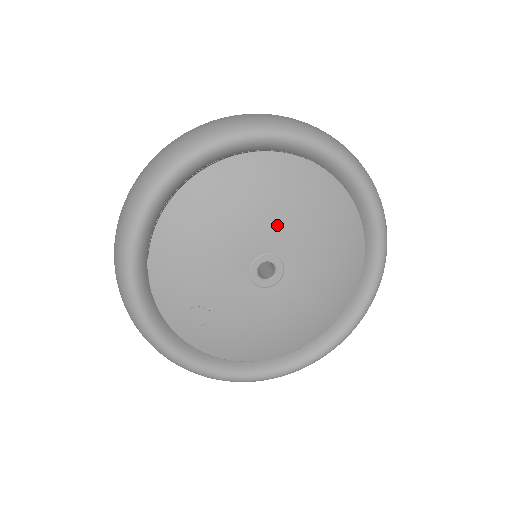
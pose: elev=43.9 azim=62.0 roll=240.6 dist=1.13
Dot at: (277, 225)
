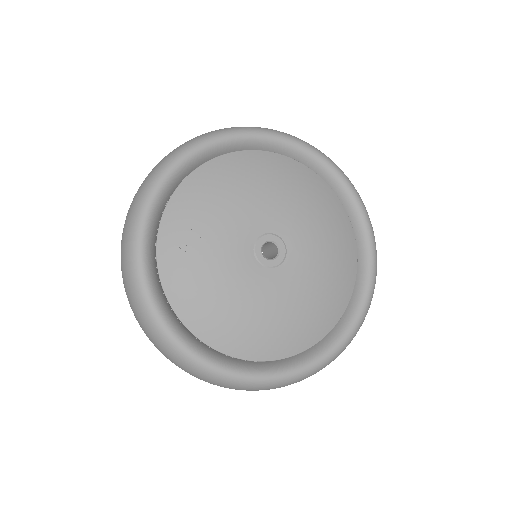
Dot at: (303, 226)
